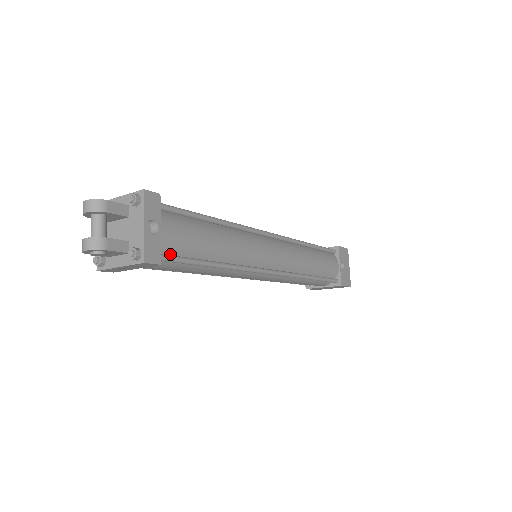
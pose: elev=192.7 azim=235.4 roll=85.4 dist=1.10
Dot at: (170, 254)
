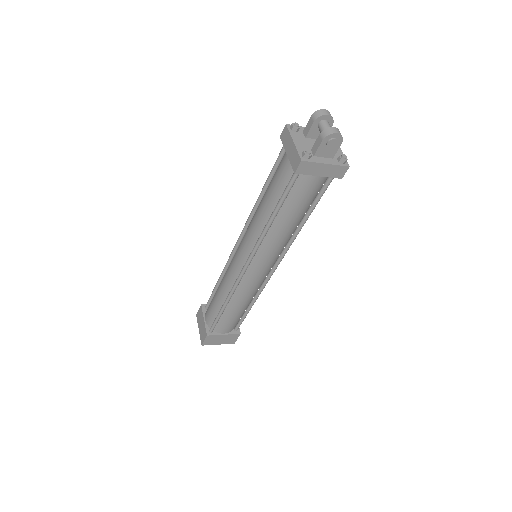
Dot at: (324, 183)
